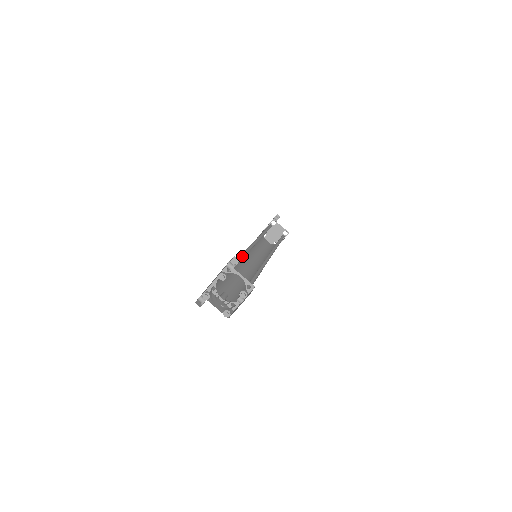
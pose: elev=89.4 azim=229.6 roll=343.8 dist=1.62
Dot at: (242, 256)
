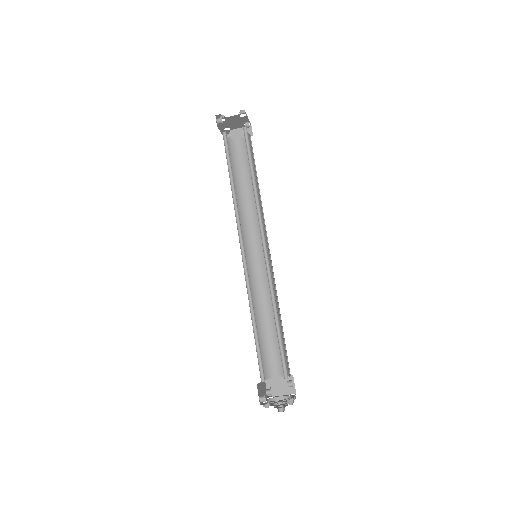
Dot at: (253, 319)
